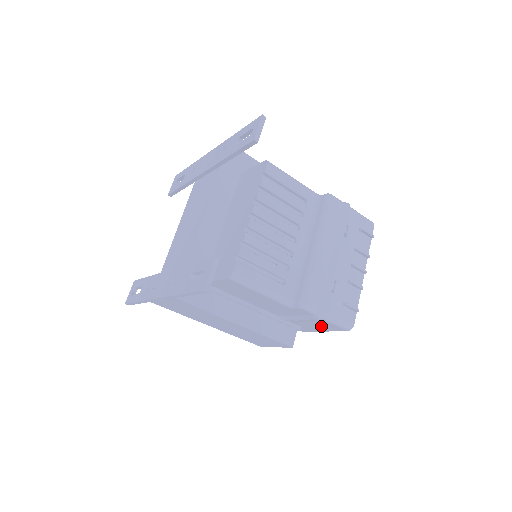
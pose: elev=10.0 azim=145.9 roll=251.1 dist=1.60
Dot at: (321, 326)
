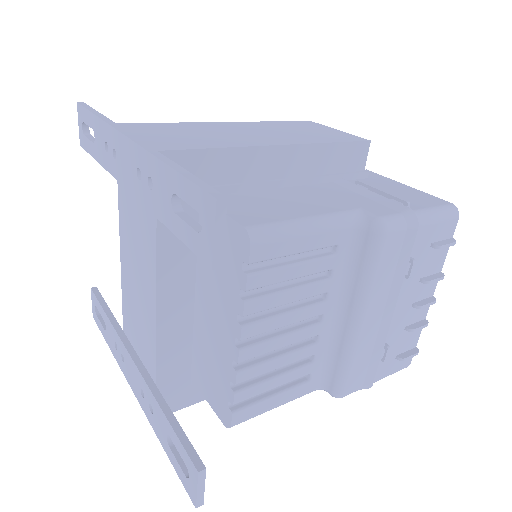
Dot at: occluded
